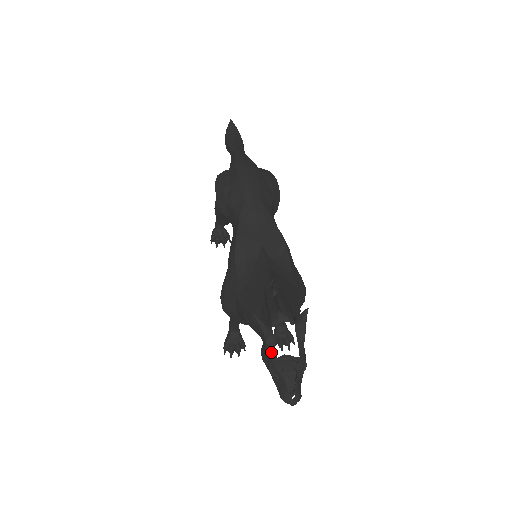
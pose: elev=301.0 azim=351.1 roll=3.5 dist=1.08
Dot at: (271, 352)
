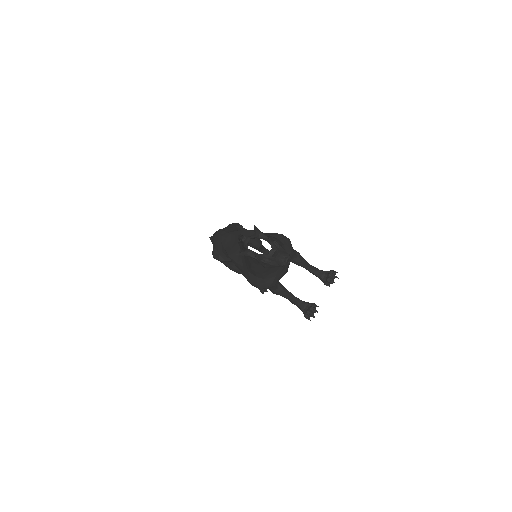
Dot at: (256, 256)
